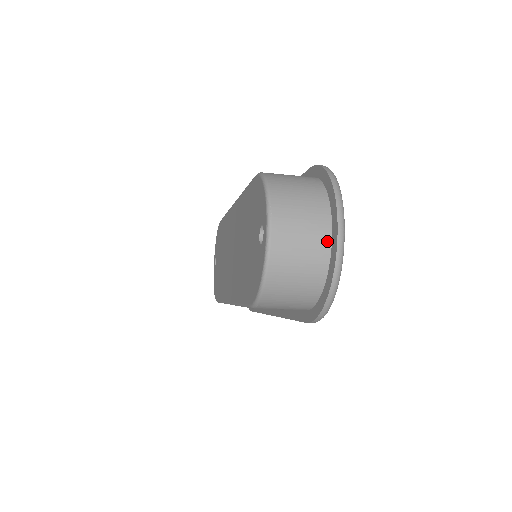
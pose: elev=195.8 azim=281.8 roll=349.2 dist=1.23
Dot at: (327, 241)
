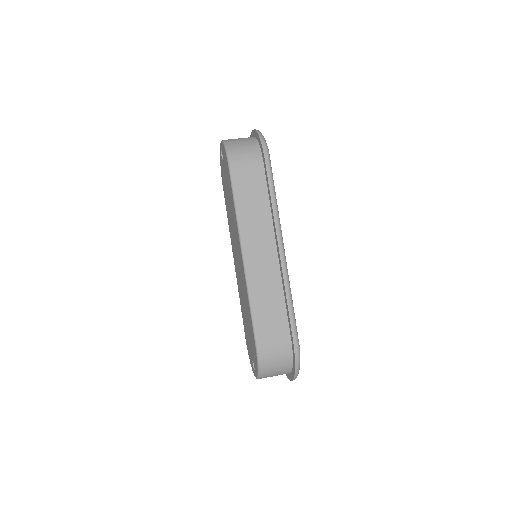
Dot at: occluded
